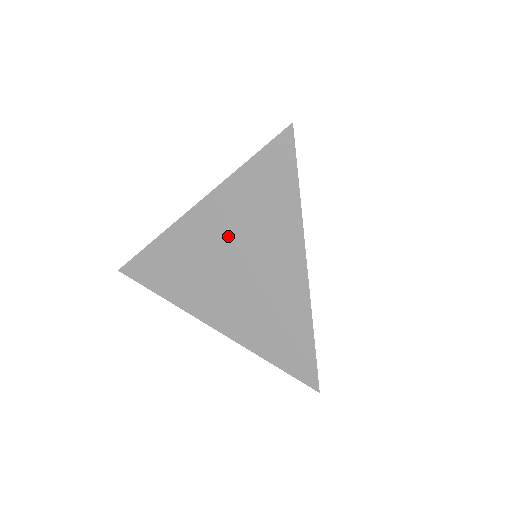
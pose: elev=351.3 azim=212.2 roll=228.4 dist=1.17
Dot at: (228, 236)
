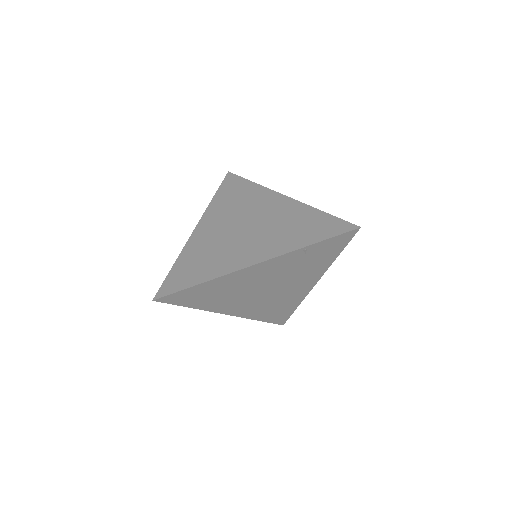
Dot at: (228, 221)
